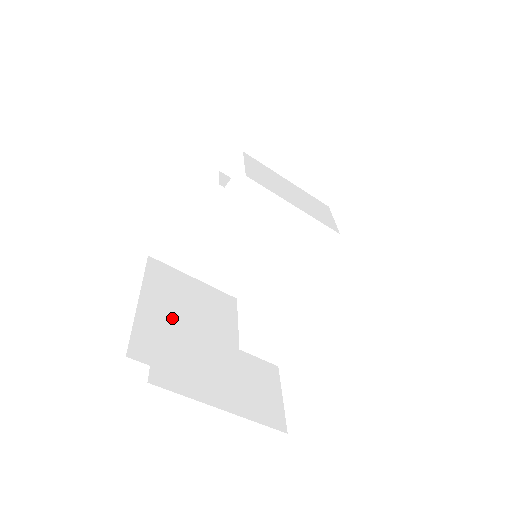
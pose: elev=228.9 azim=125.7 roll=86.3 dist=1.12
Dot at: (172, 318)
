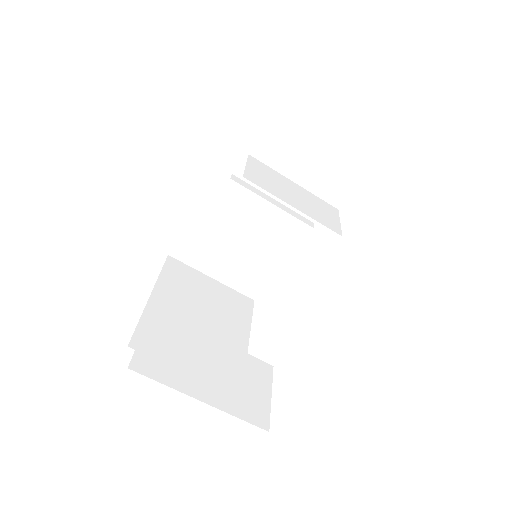
Dot at: (182, 314)
